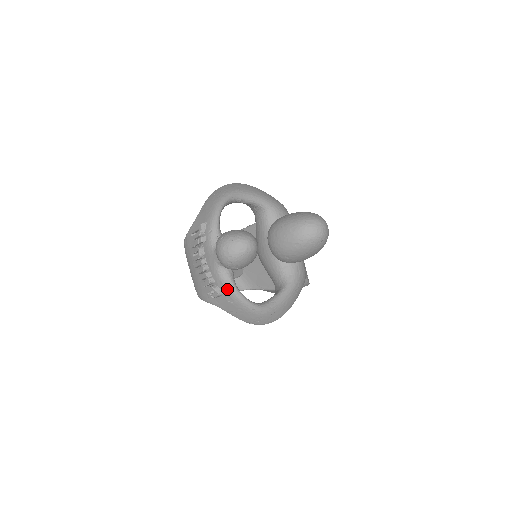
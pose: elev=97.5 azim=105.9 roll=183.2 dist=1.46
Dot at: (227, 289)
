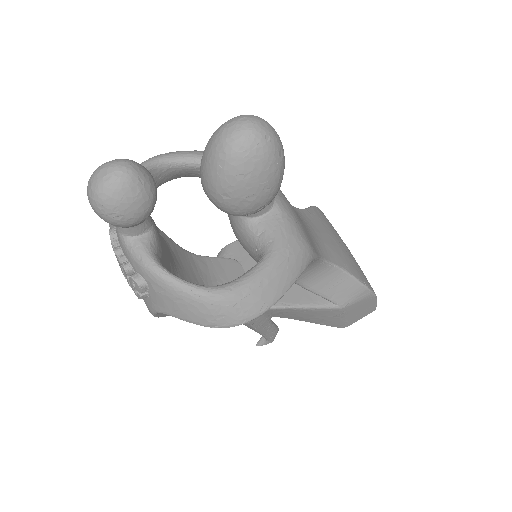
Dot at: (144, 269)
